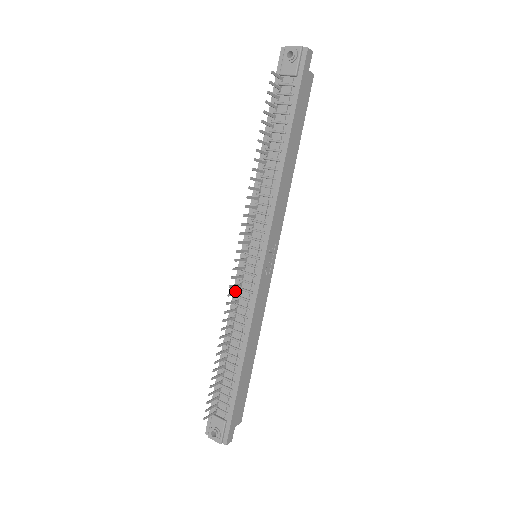
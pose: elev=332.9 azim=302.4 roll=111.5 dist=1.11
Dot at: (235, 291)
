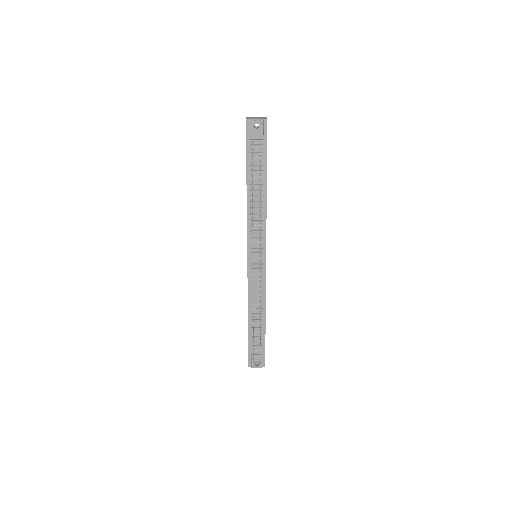
Dot at: (249, 282)
